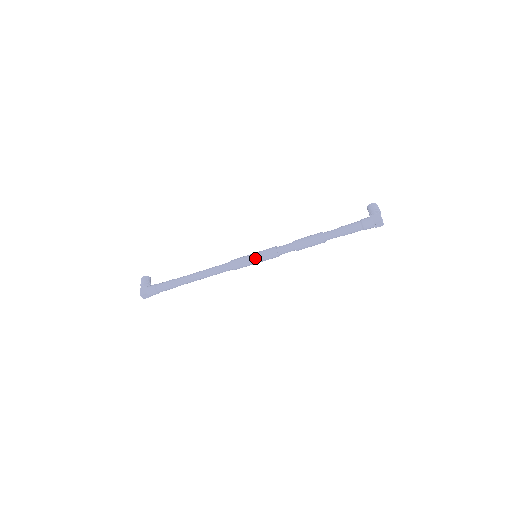
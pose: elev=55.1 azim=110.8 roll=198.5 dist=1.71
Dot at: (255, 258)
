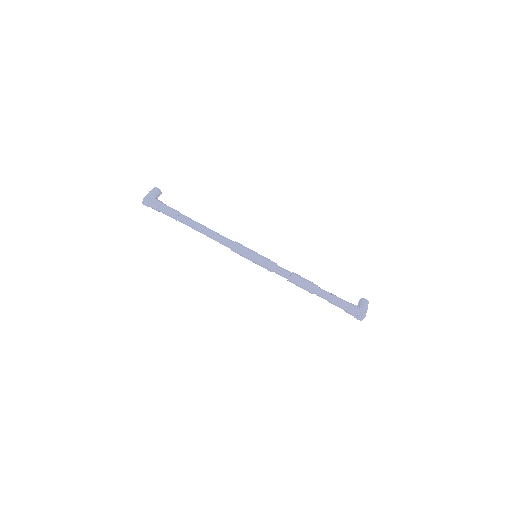
Dot at: (255, 257)
